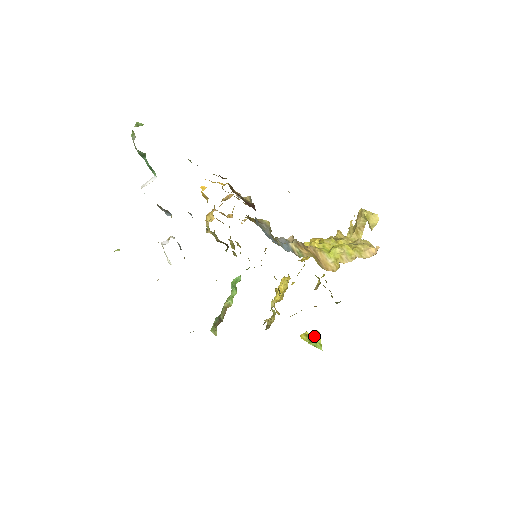
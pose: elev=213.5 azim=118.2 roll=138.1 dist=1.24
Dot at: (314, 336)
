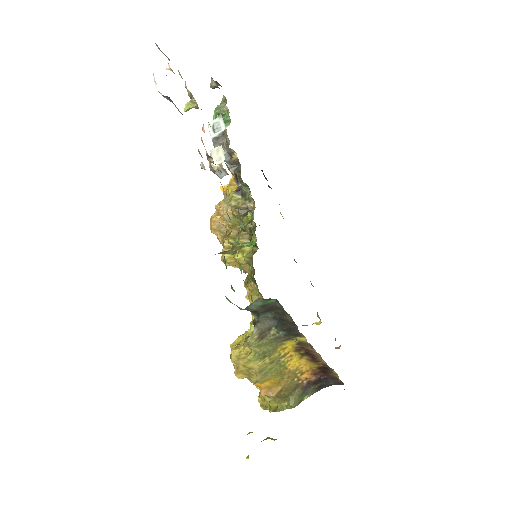
Dot at: (269, 438)
